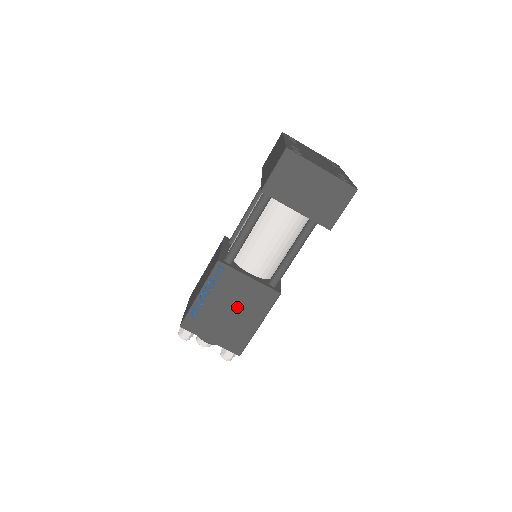
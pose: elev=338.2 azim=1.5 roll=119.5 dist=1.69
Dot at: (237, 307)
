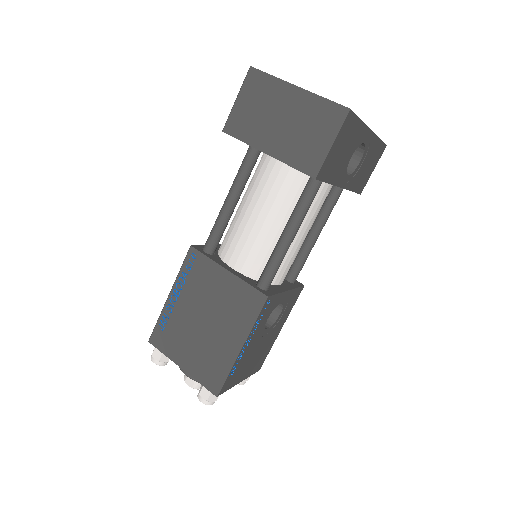
Dot at: (212, 316)
